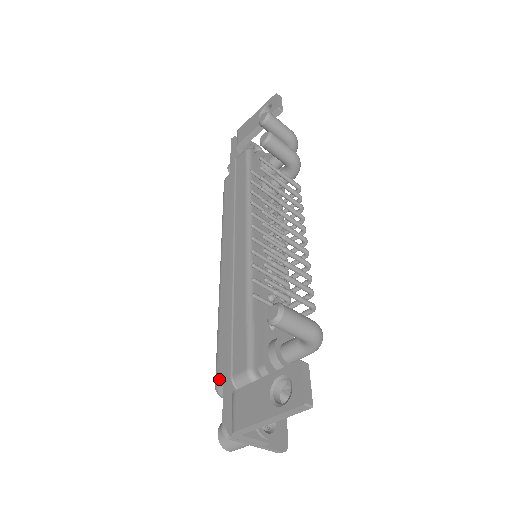
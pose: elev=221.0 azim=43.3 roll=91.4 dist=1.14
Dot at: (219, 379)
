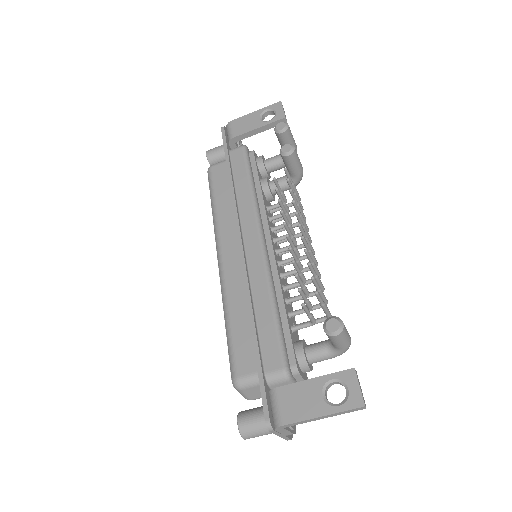
Dot at: (240, 373)
